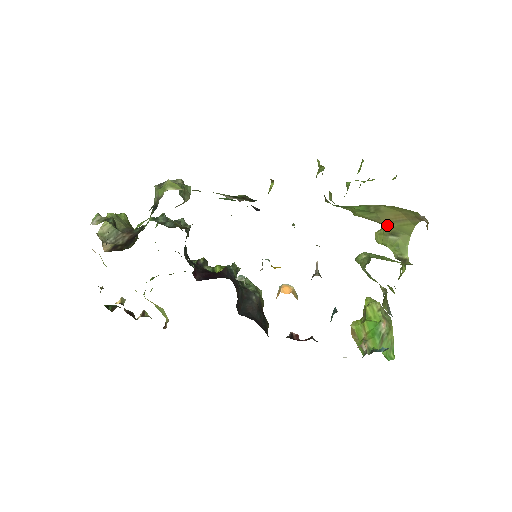
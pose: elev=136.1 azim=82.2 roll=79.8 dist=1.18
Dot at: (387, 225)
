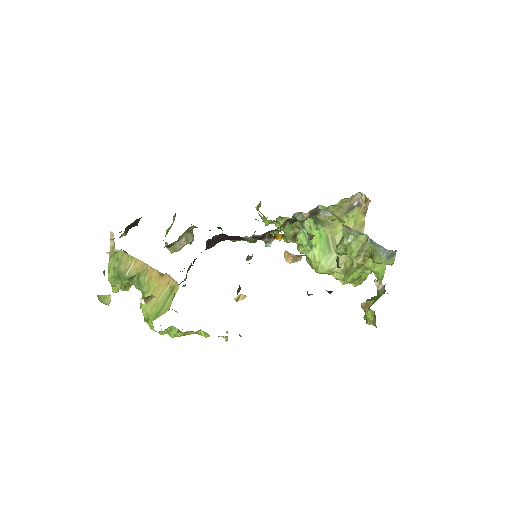
Dot at: (347, 260)
